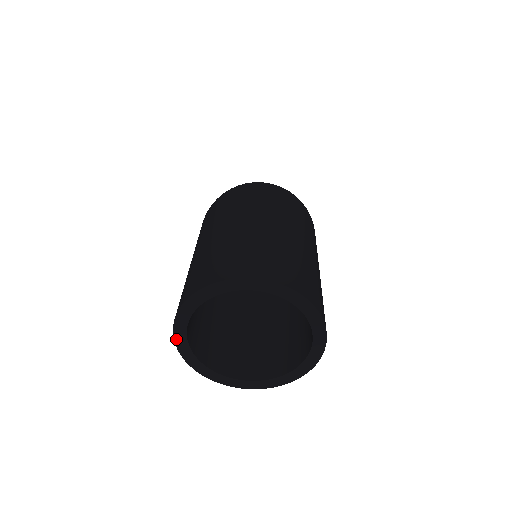
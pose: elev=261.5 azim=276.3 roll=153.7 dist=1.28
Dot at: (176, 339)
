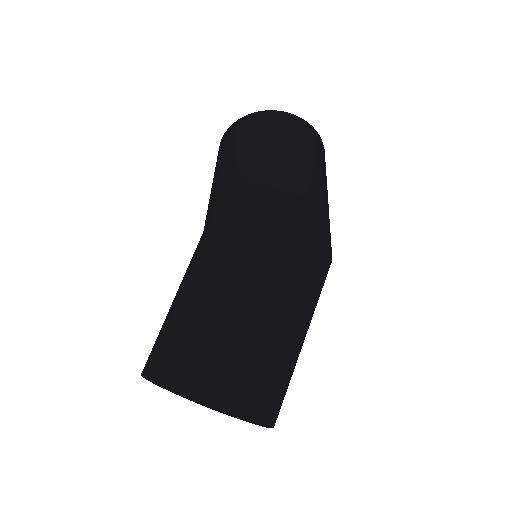
Dot at: occluded
